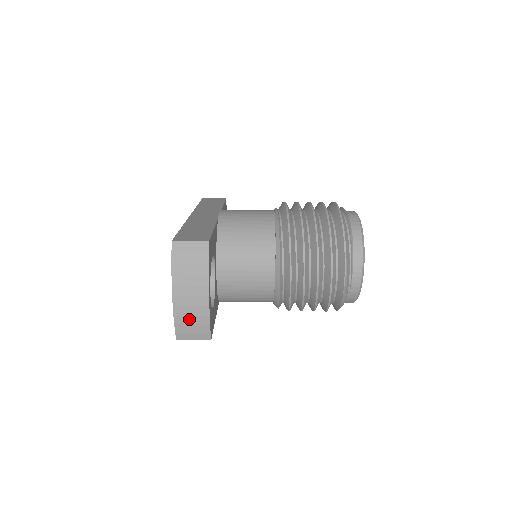
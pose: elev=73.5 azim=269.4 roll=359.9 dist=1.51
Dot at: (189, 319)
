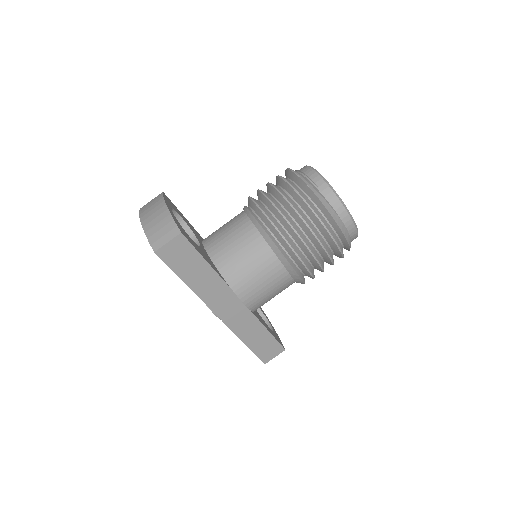
Dot at: (157, 227)
